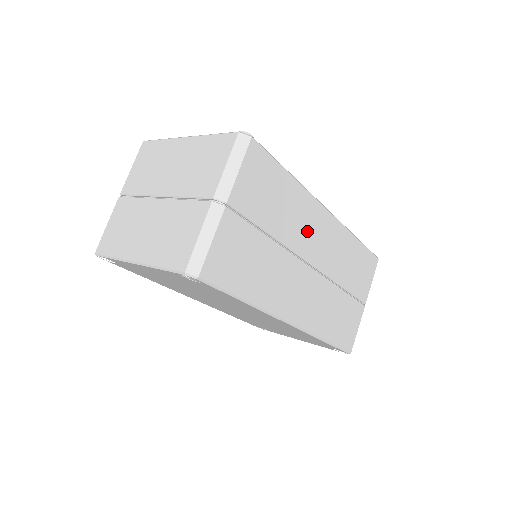
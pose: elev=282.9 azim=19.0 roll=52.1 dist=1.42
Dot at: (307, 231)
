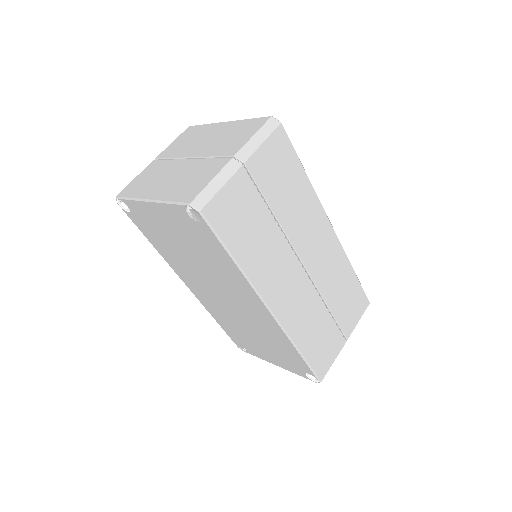
Dot at: (308, 232)
